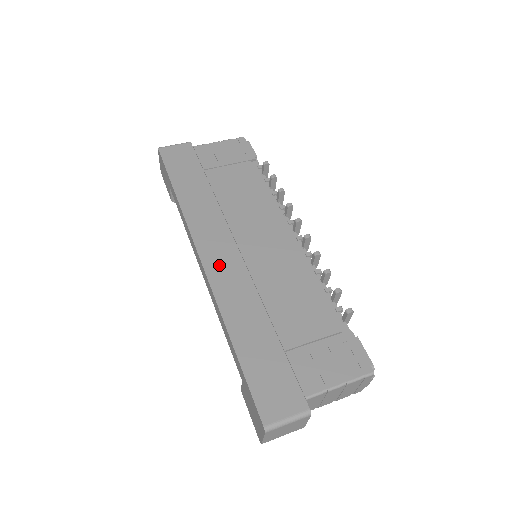
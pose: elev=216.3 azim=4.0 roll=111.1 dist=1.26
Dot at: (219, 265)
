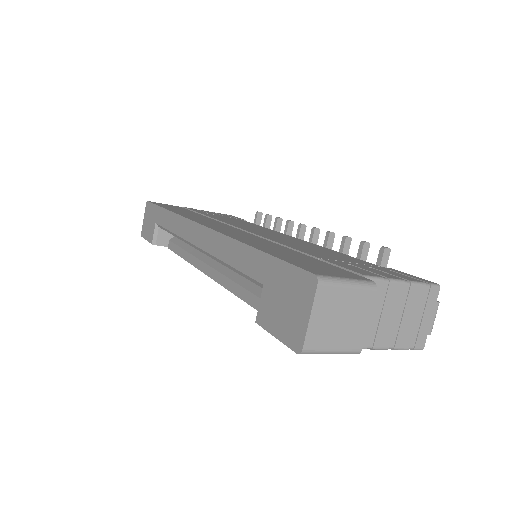
Dot at: (221, 228)
